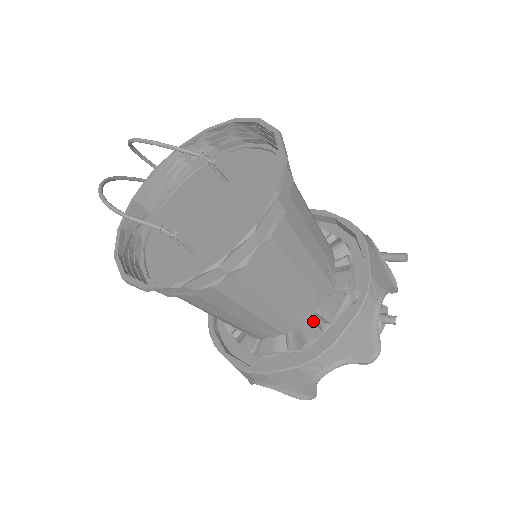
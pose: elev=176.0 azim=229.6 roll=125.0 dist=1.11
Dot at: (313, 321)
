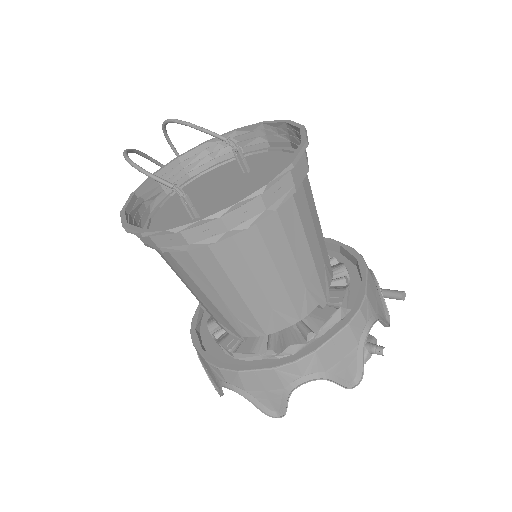
Dot at: (299, 330)
